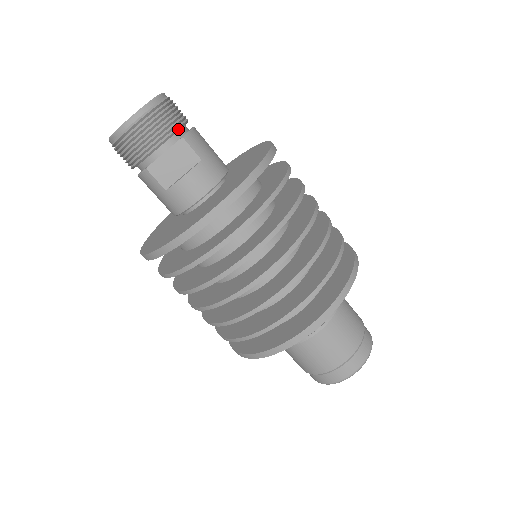
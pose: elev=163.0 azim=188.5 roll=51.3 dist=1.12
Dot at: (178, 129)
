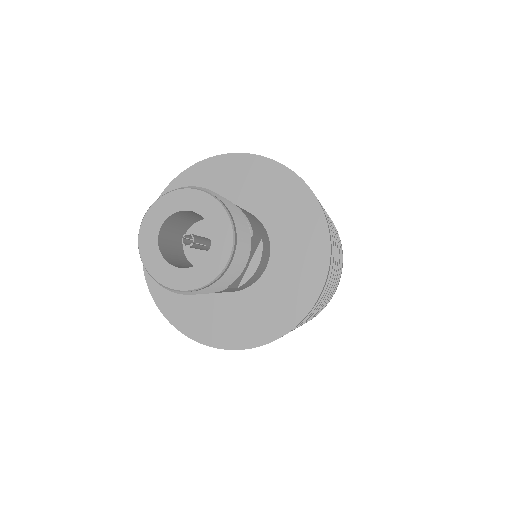
Dot at: (248, 230)
